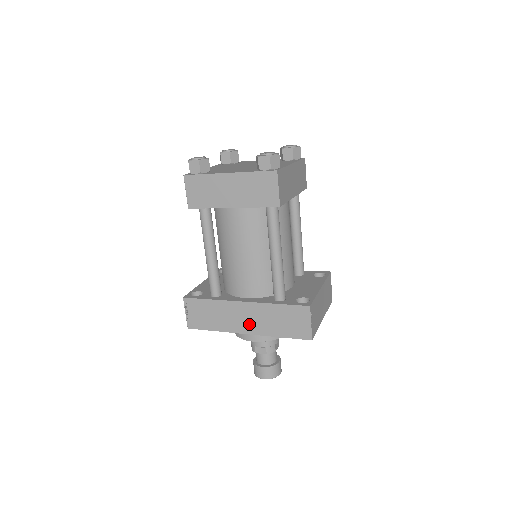
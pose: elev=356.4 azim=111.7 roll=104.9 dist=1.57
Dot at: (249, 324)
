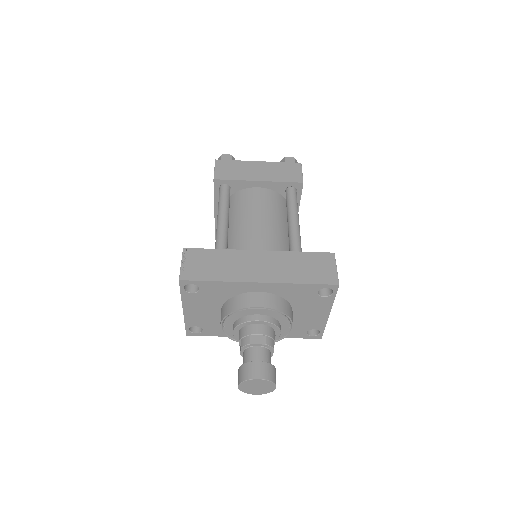
Dot at: (264, 272)
